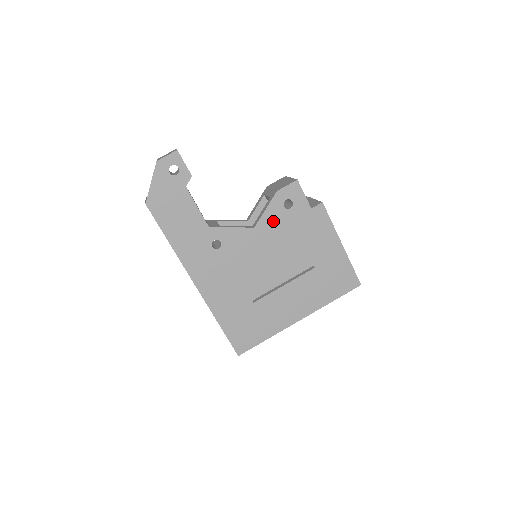
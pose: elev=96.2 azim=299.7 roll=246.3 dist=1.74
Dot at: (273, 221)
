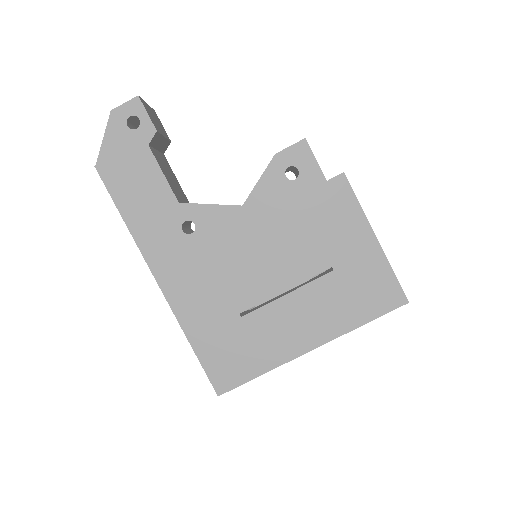
Dot at: (270, 197)
